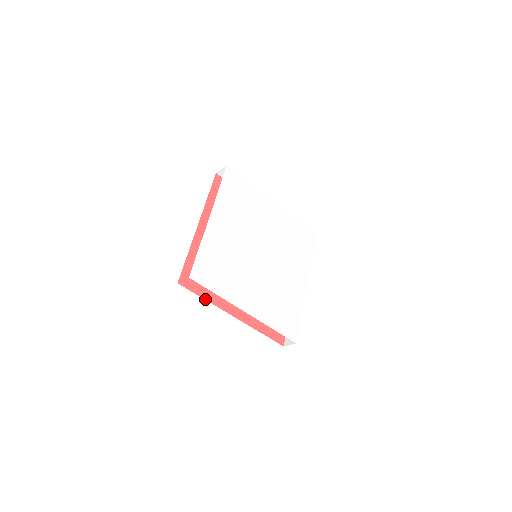
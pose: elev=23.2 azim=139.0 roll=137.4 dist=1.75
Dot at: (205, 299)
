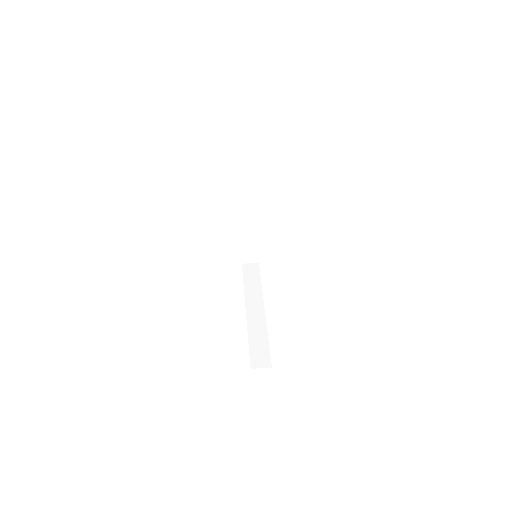
Dot at: (248, 339)
